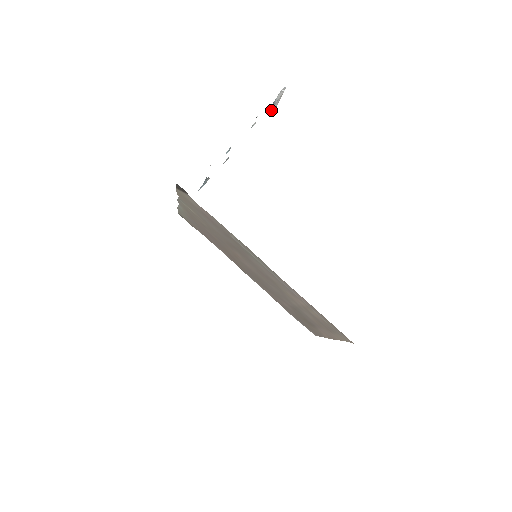
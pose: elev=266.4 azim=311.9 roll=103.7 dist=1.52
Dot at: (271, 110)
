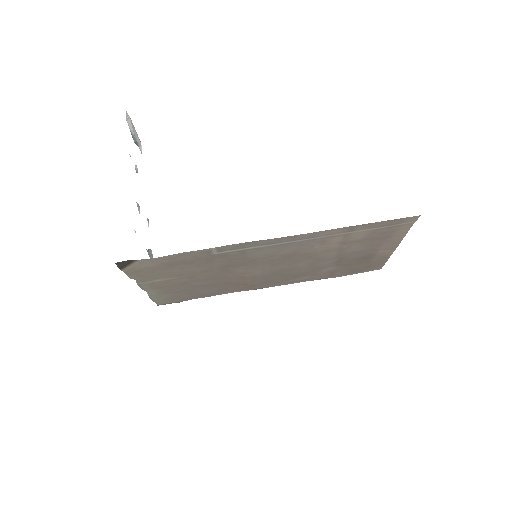
Dot at: (139, 148)
